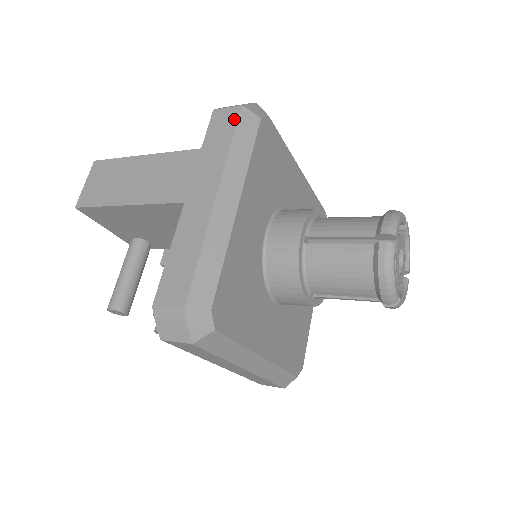
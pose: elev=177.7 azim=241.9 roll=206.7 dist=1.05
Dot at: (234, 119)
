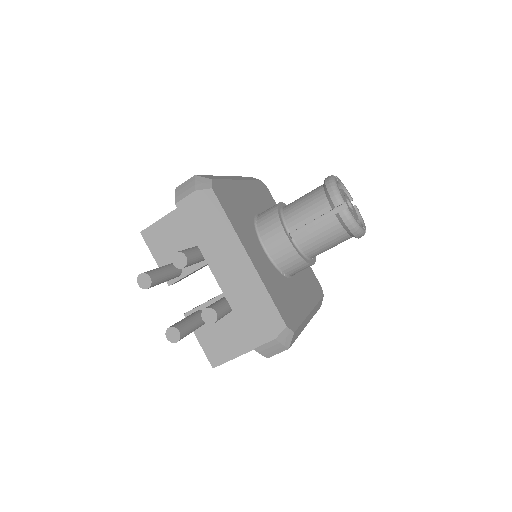
Dot at: occluded
